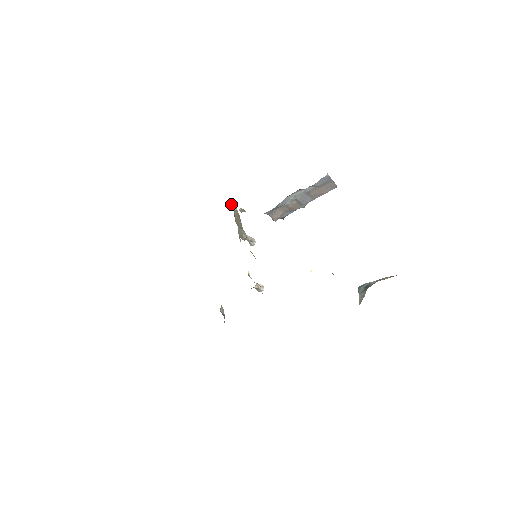
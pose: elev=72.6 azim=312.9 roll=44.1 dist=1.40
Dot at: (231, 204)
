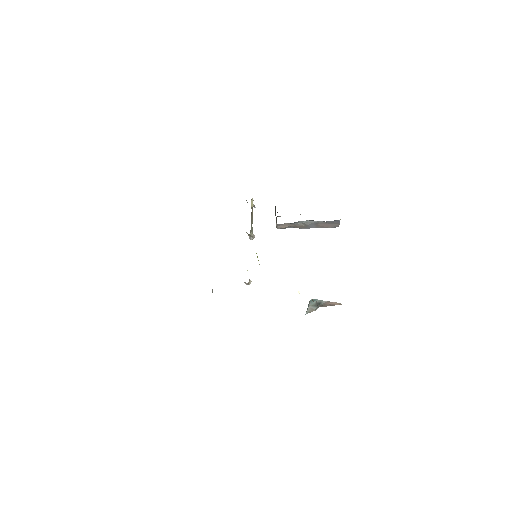
Dot at: (251, 202)
